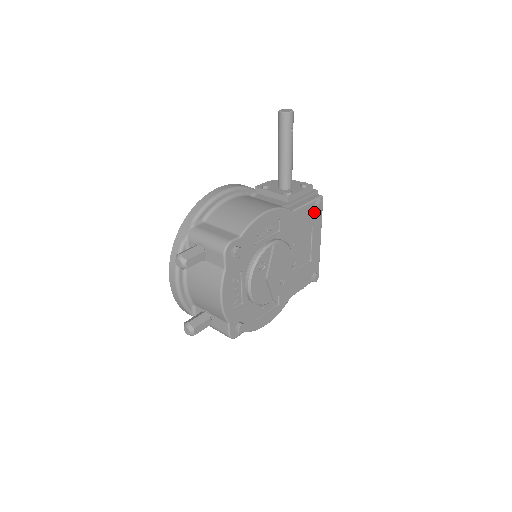
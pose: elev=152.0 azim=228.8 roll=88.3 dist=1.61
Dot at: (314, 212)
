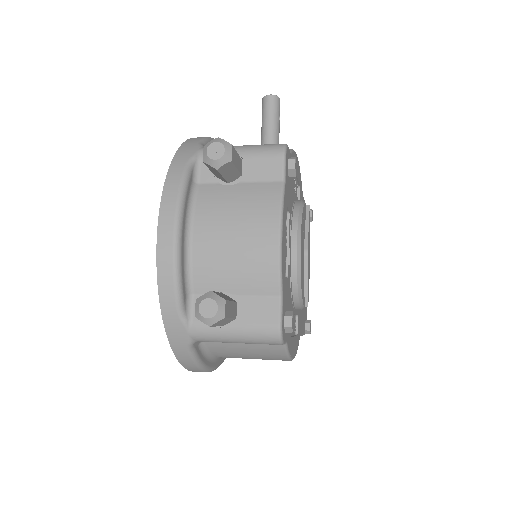
Dot at: occluded
